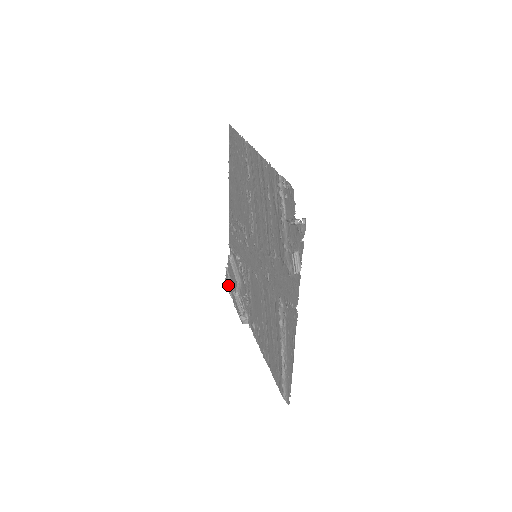
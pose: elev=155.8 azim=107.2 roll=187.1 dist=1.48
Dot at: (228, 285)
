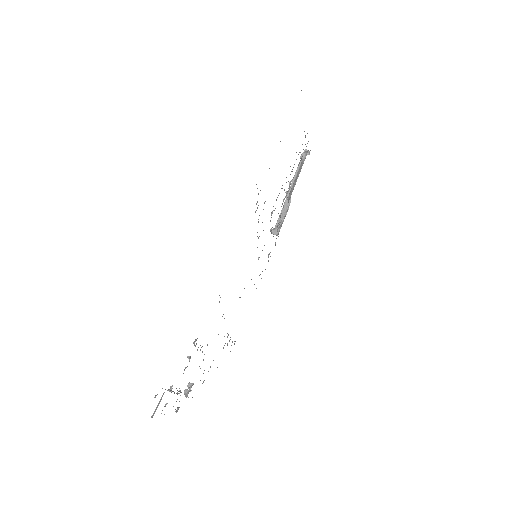
Dot at: occluded
